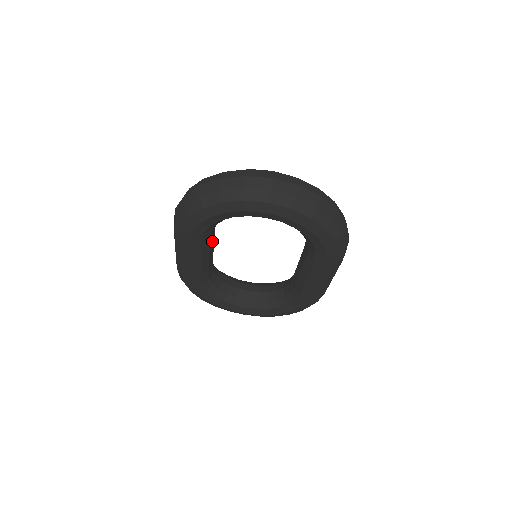
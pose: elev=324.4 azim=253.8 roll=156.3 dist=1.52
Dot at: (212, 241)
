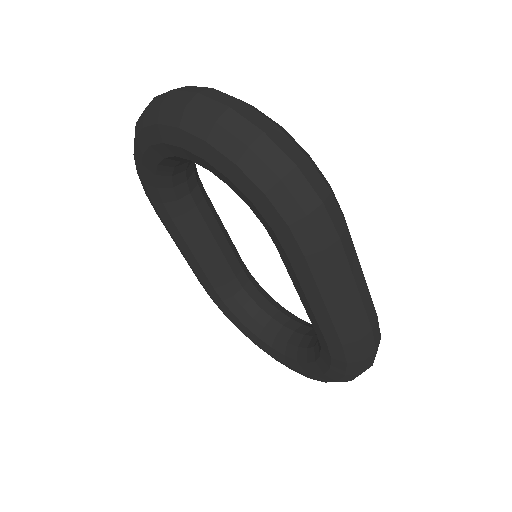
Dot at: (202, 227)
